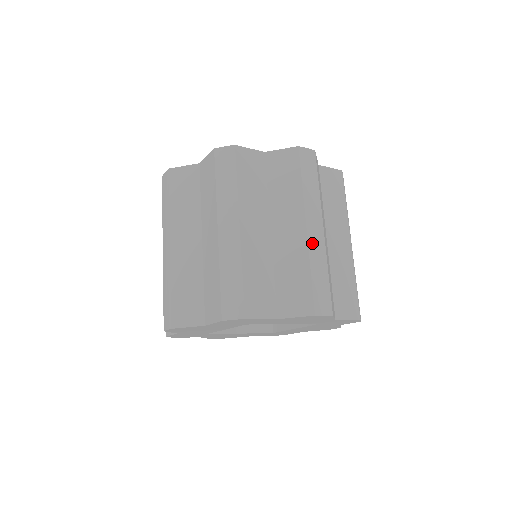
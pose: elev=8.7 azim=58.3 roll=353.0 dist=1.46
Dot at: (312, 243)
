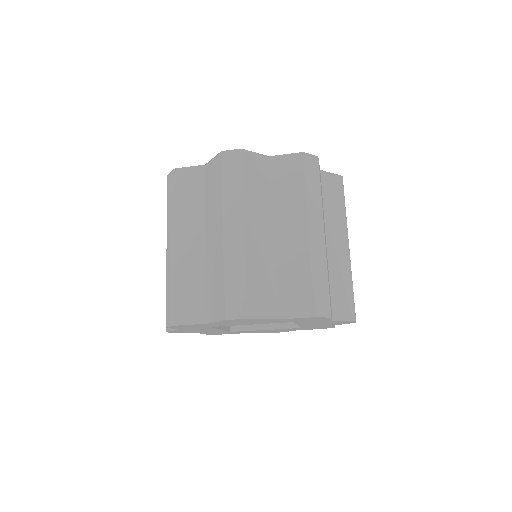
Dot at: (228, 247)
